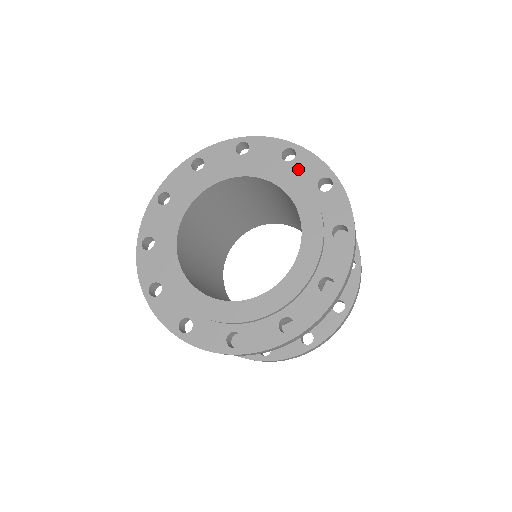
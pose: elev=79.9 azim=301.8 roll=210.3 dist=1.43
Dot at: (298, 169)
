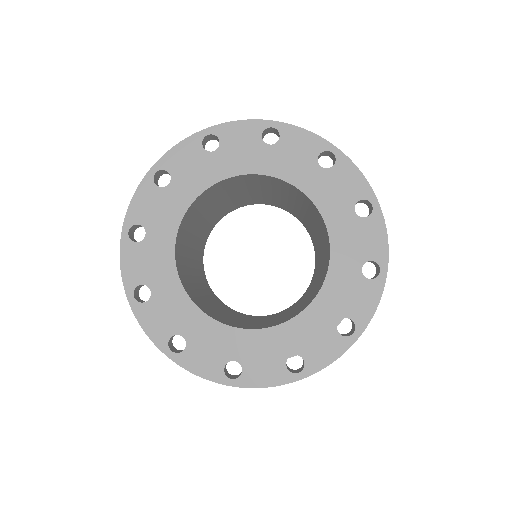
Dot at: (360, 232)
